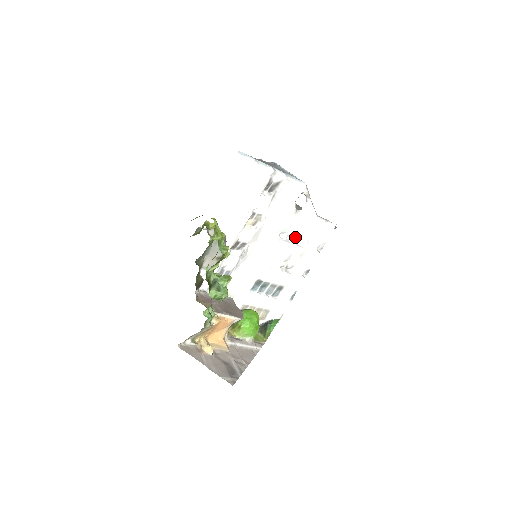
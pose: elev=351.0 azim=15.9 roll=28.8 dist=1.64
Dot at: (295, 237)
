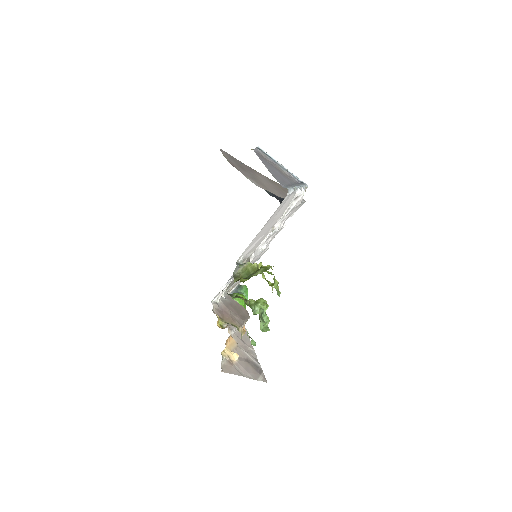
Dot at: occluded
